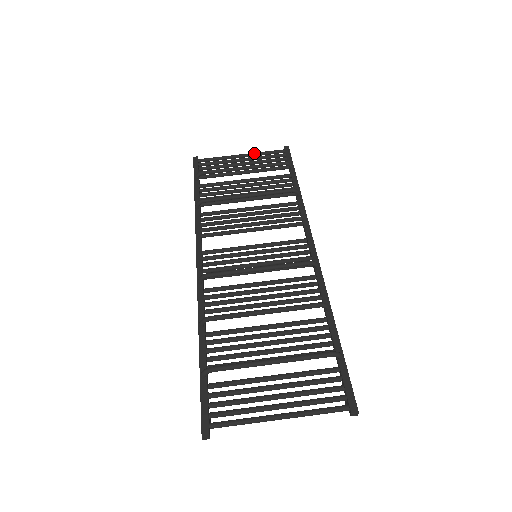
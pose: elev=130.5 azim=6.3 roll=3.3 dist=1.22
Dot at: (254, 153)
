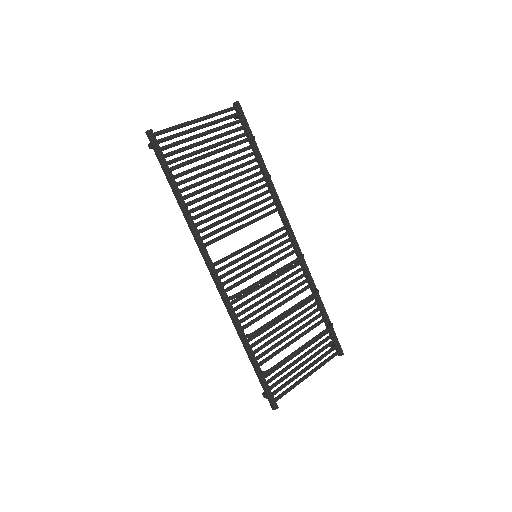
Dot at: (209, 116)
